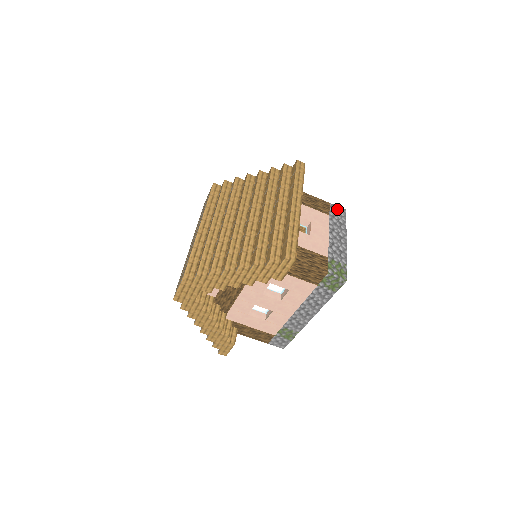
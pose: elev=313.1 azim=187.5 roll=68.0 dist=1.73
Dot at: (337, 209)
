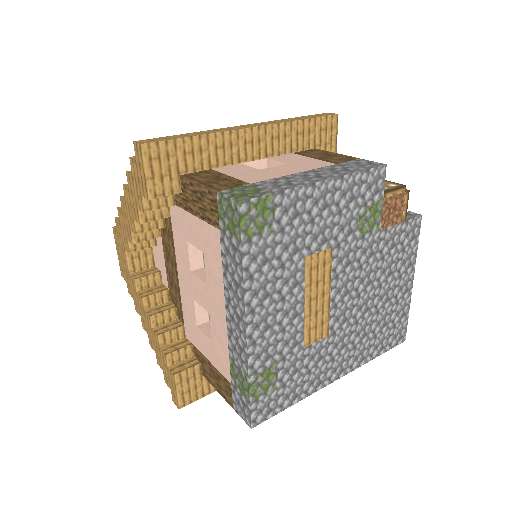
Dot at: (365, 162)
